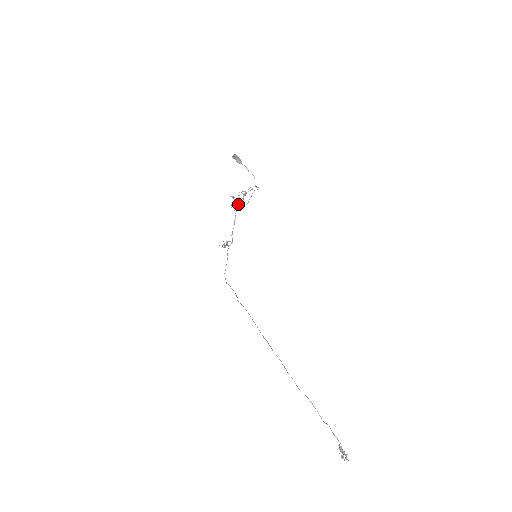
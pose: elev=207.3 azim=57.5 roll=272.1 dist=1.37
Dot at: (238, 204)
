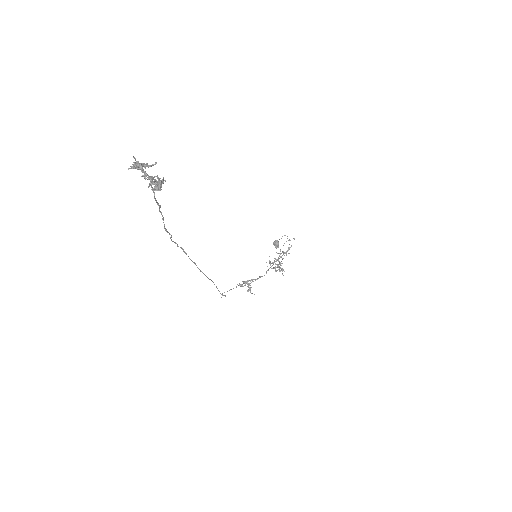
Dot at: (278, 264)
